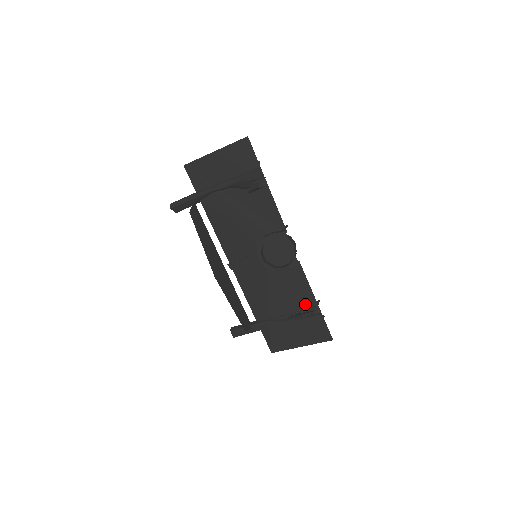
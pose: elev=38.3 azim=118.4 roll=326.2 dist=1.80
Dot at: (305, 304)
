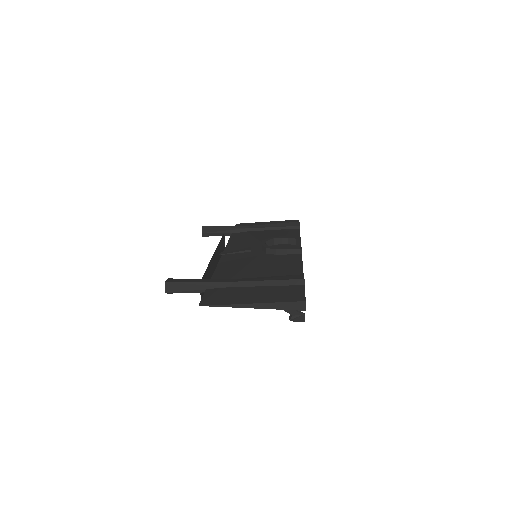
Dot at: occluded
